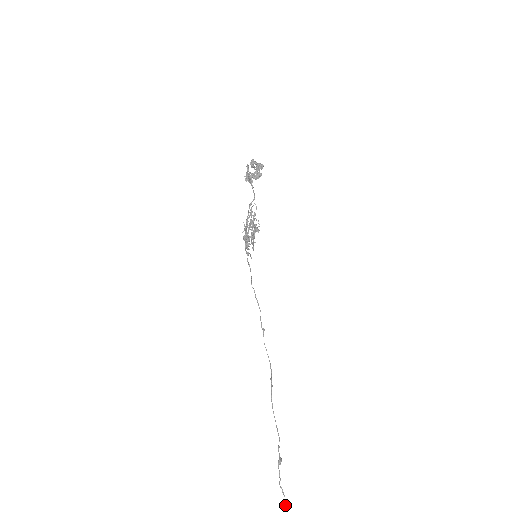
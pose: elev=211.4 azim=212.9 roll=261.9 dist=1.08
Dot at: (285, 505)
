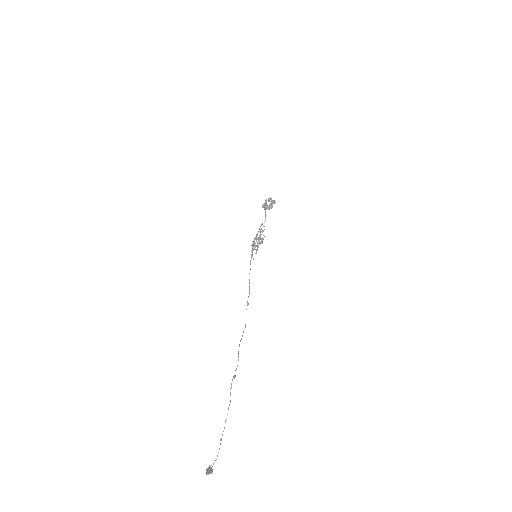
Dot at: (230, 402)
